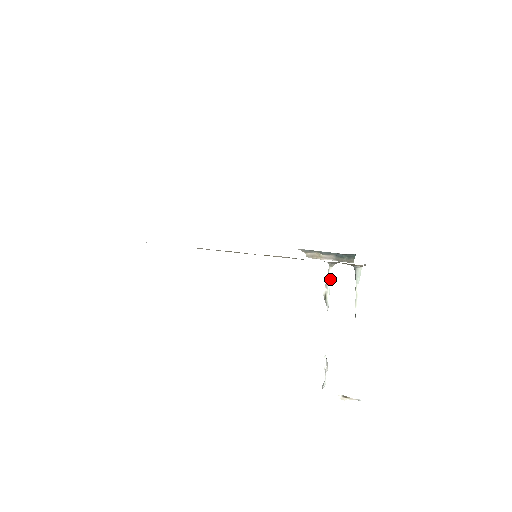
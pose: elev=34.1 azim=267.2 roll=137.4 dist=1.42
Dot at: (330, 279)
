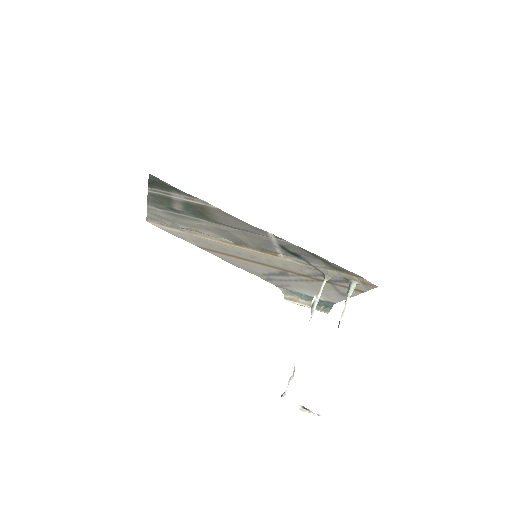
Dot at: occluded
